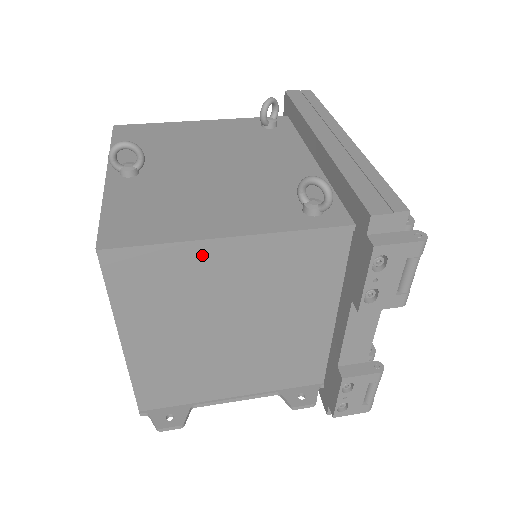
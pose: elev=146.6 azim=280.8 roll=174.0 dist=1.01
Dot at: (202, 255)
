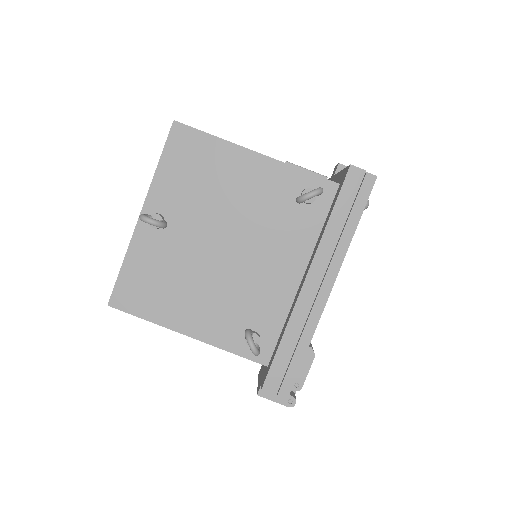
Dot at: occluded
